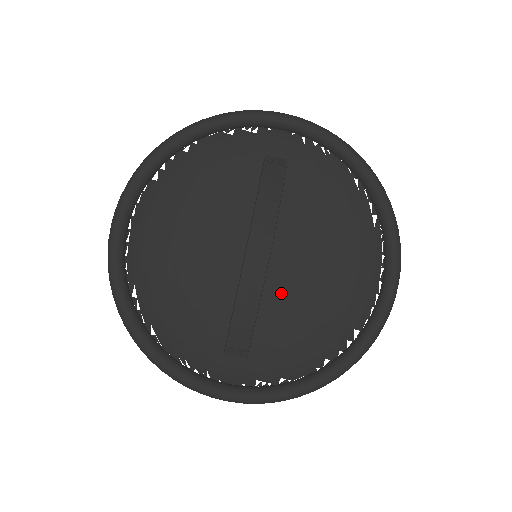
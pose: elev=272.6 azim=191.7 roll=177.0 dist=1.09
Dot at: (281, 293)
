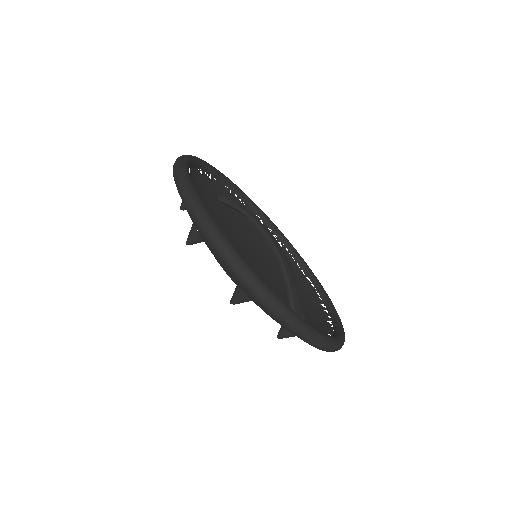
Dot at: (276, 287)
